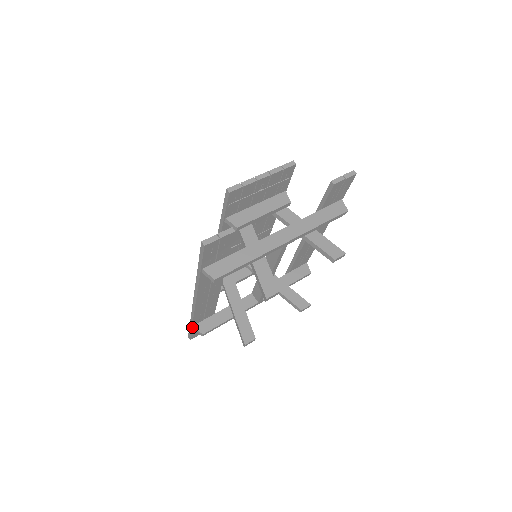
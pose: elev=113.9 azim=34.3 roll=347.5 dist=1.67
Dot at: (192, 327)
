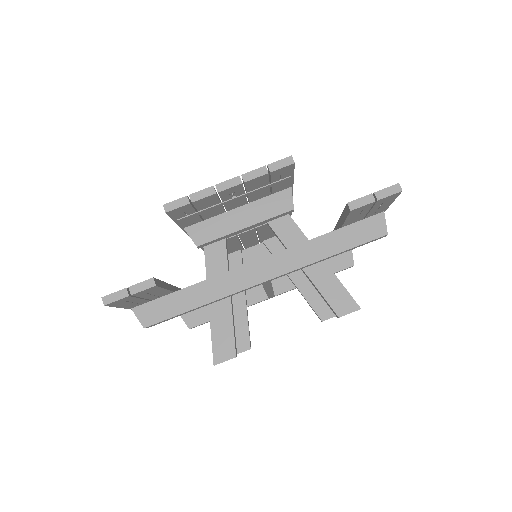
Dot at: occluded
